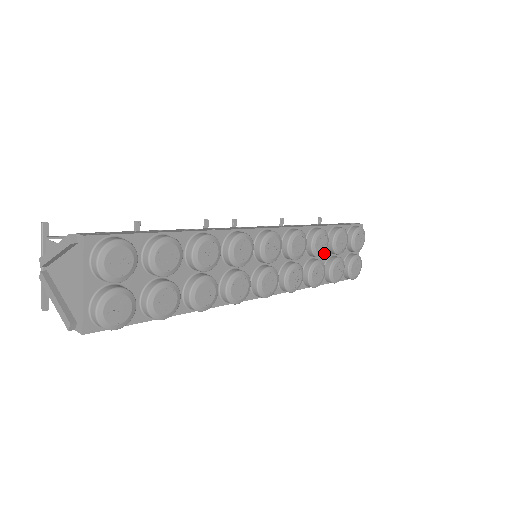
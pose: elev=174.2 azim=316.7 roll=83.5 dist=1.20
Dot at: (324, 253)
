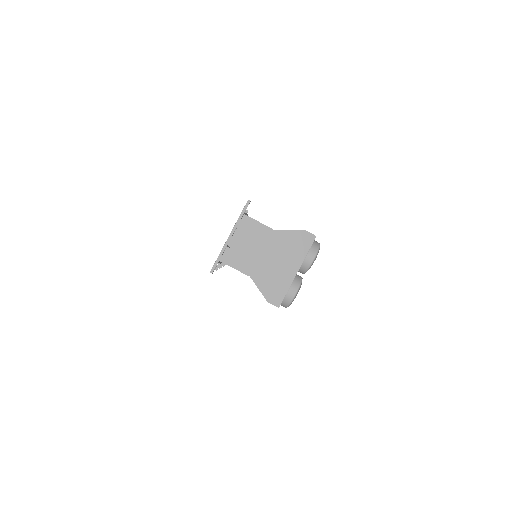
Dot at: occluded
